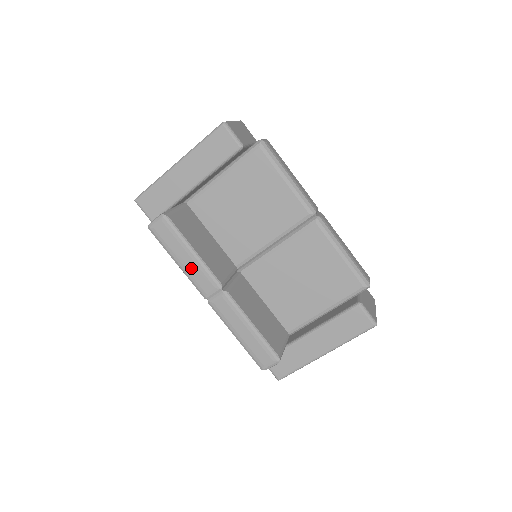
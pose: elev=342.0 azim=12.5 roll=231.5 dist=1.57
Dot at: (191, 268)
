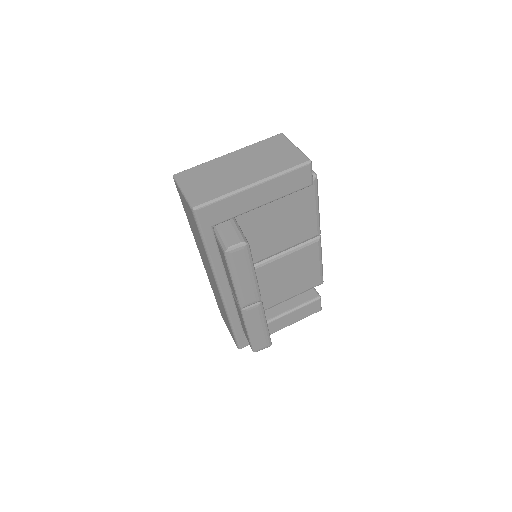
Dot at: (245, 286)
